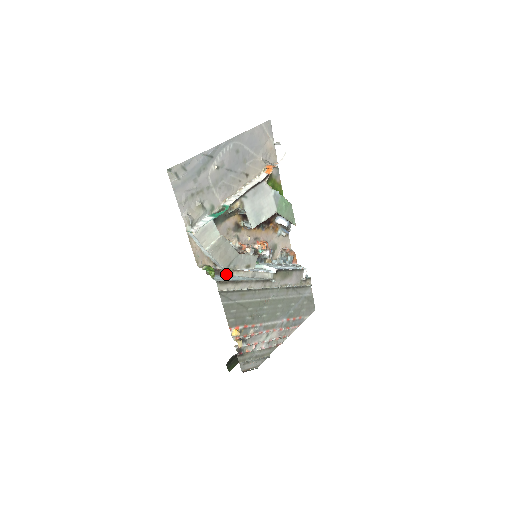
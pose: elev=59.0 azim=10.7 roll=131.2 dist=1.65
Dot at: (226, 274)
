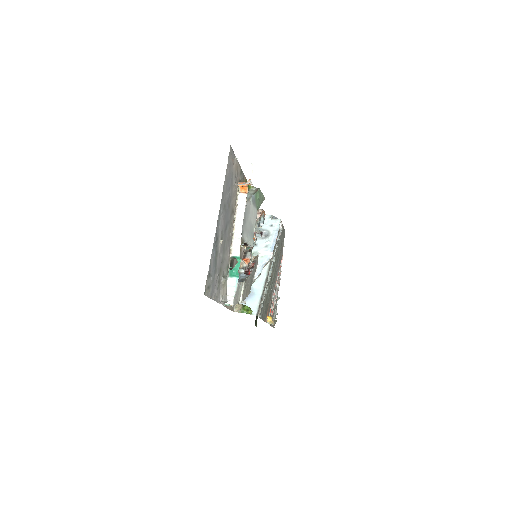
Dot at: occluded
